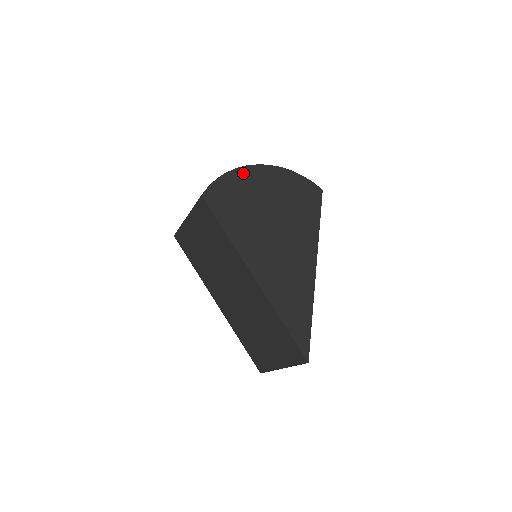
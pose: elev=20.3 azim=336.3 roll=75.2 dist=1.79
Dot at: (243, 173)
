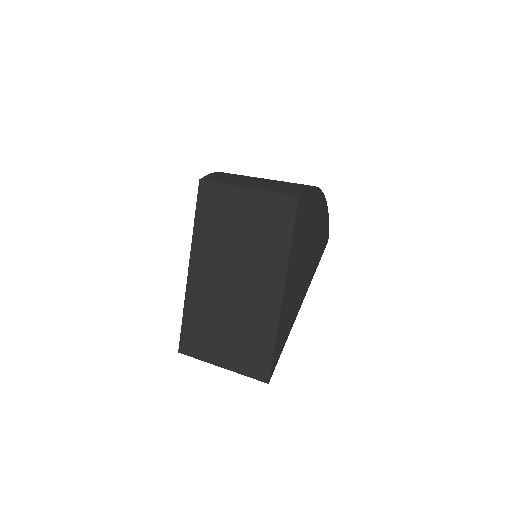
Dot at: (317, 194)
